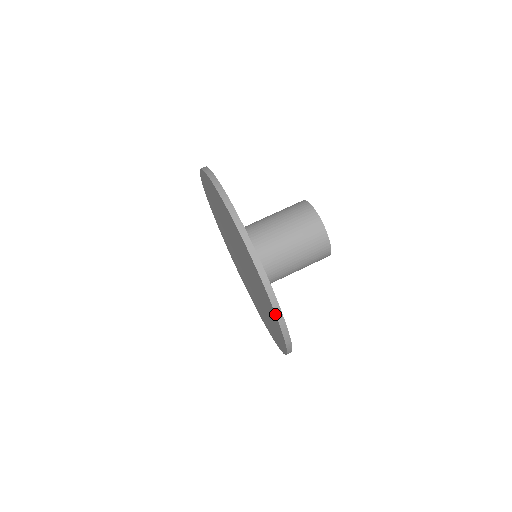
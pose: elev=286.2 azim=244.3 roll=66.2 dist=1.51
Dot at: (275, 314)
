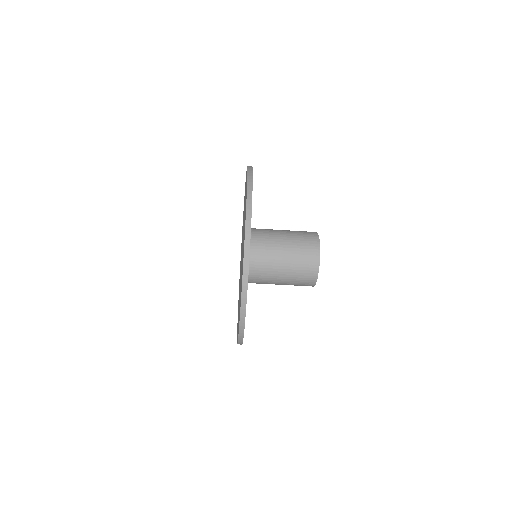
Dot at: occluded
